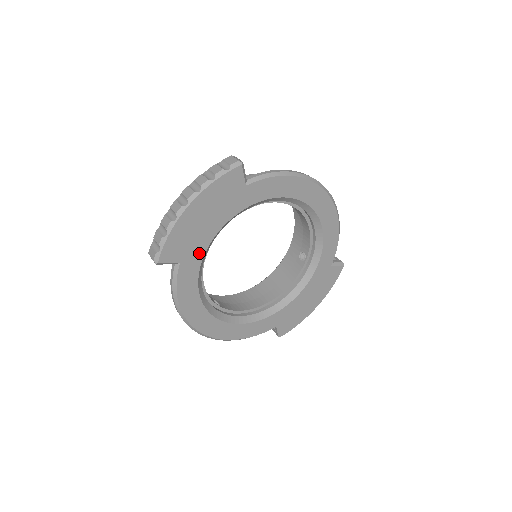
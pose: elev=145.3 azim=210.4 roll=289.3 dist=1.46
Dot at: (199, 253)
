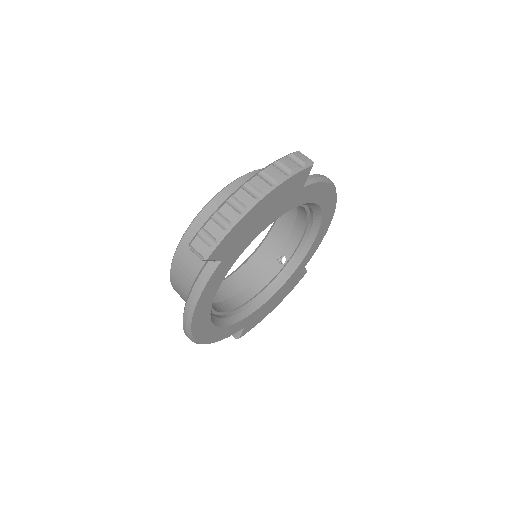
Dot at: (239, 251)
